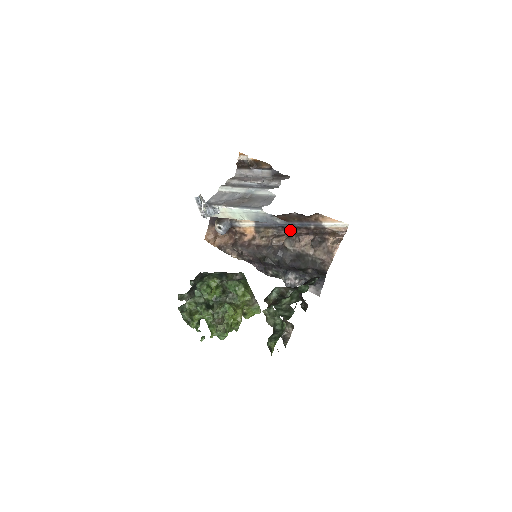
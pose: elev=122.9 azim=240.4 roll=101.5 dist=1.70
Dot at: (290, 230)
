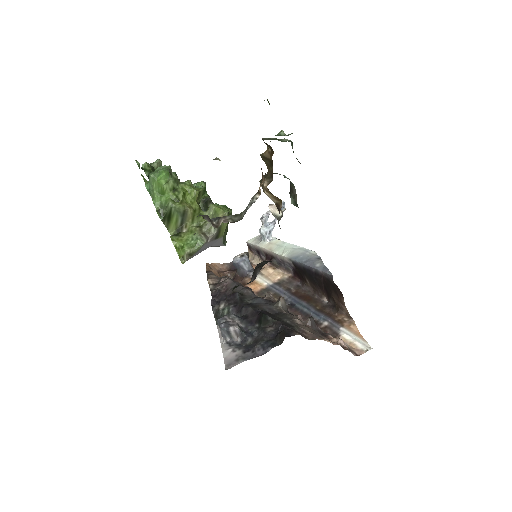
Dot at: (295, 313)
